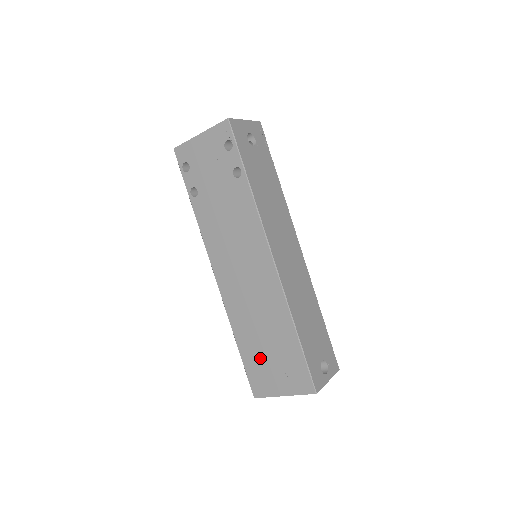
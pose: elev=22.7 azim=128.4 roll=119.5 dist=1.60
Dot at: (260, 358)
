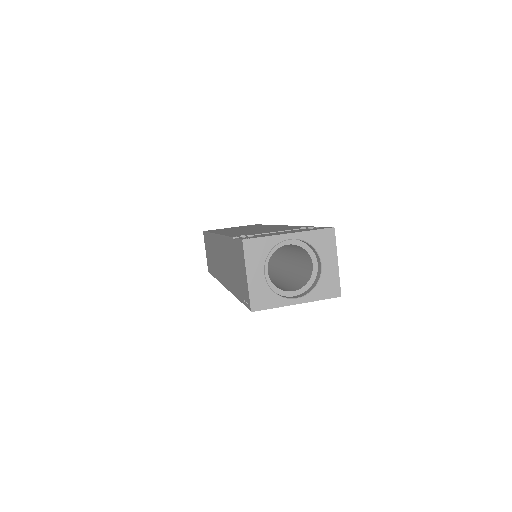
Dot at: occluded
